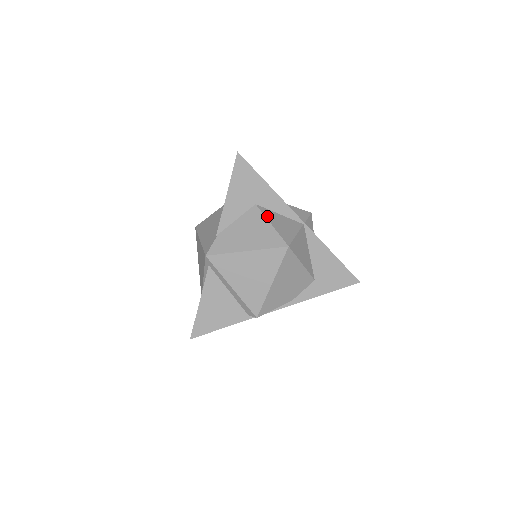
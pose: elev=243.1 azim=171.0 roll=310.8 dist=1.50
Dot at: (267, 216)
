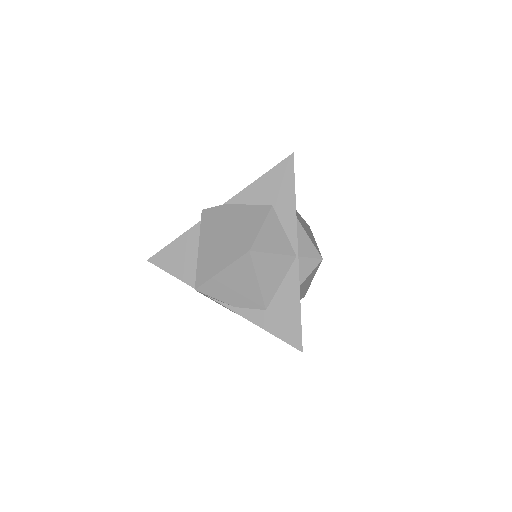
Dot at: (268, 220)
